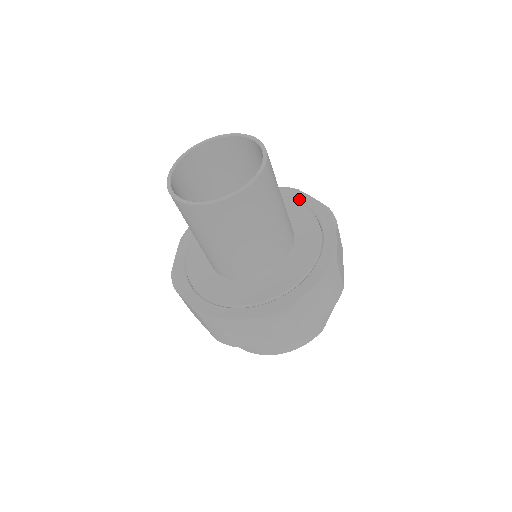
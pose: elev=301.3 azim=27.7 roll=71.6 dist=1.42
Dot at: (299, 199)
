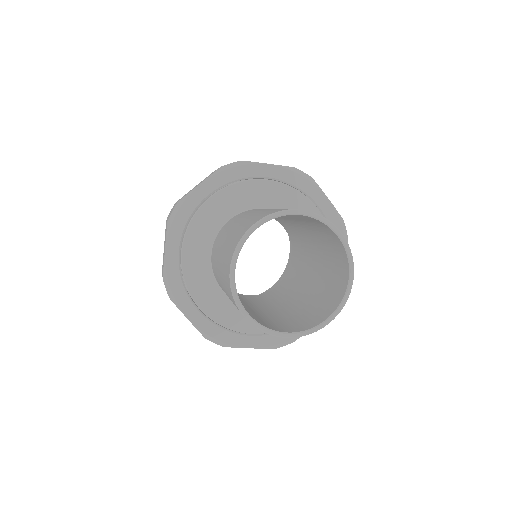
Dot at: occluded
